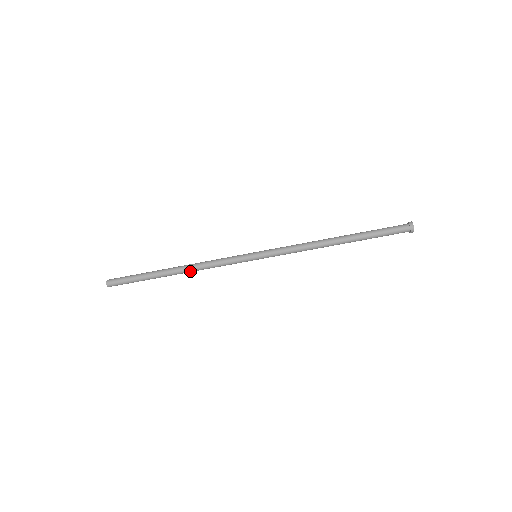
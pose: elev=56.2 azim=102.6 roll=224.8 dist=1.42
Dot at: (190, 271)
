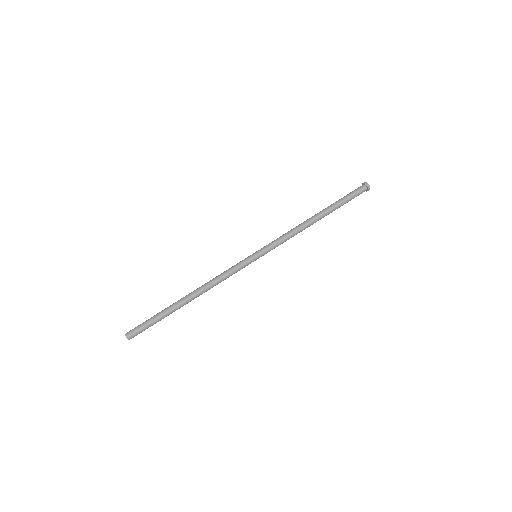
Dot at: (203, 291)
